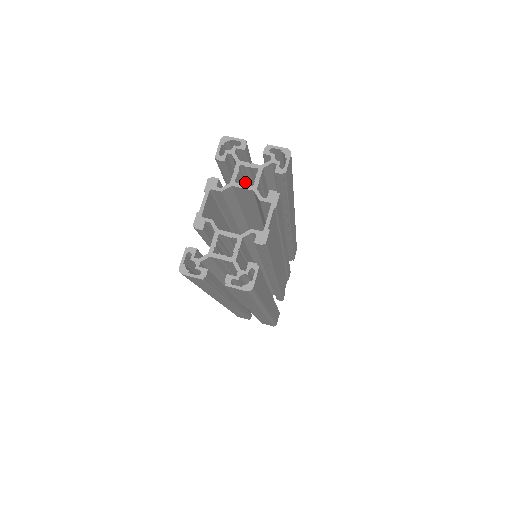
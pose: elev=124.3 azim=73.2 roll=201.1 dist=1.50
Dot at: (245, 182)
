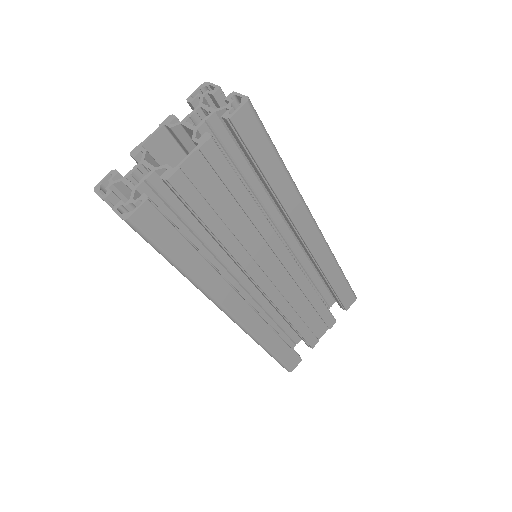
Dot at: occluded
